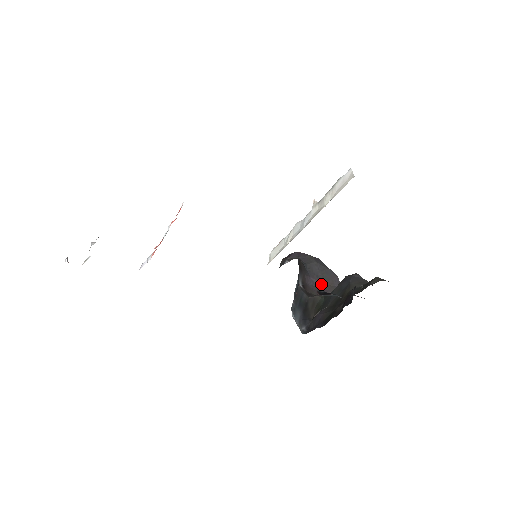
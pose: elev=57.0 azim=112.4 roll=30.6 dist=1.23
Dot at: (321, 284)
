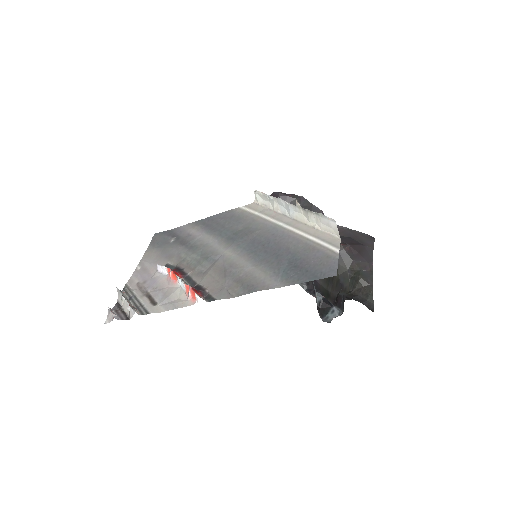
Dot at: occluded
